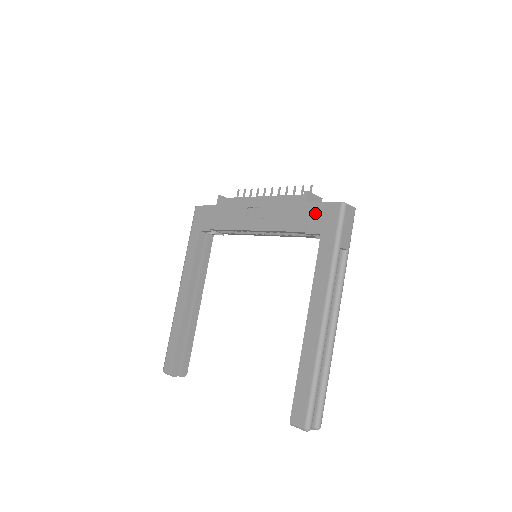
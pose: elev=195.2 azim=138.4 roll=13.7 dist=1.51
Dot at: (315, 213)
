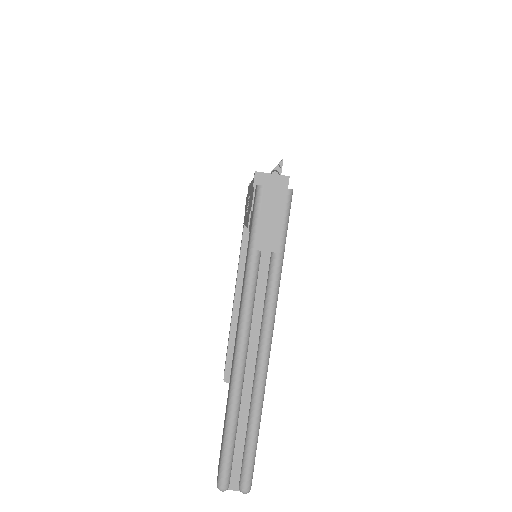
Dot at: (251, 202)
